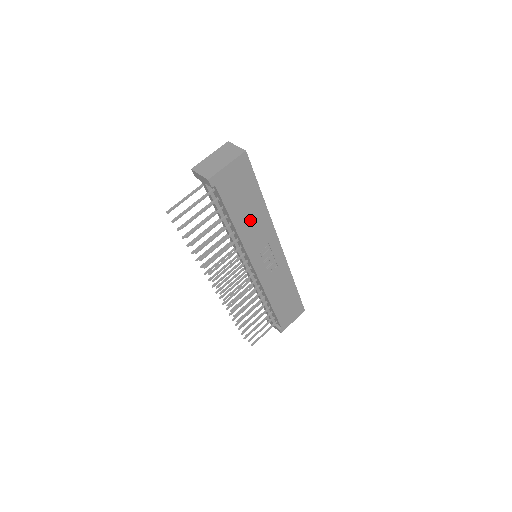
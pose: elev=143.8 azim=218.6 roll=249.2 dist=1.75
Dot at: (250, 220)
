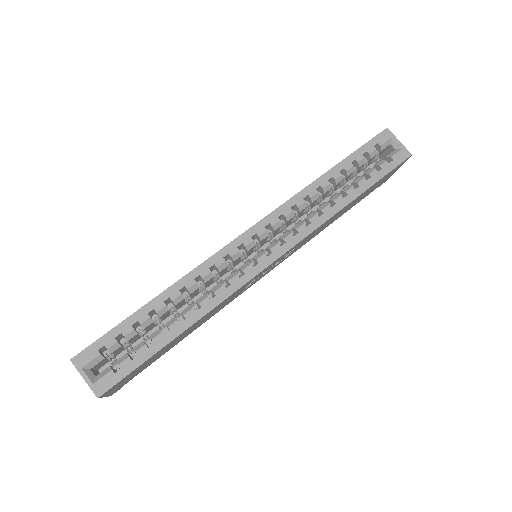
Dot at: (197, 325)
